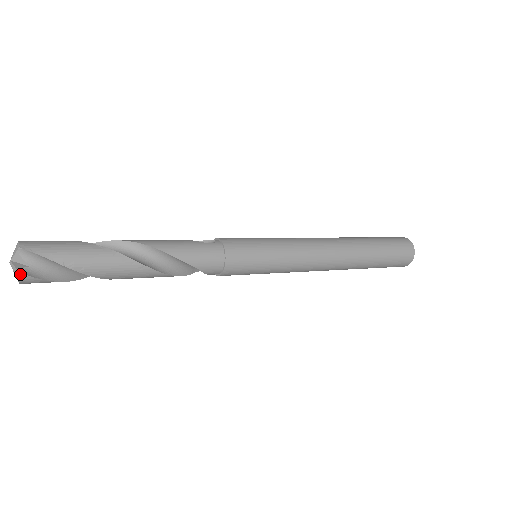
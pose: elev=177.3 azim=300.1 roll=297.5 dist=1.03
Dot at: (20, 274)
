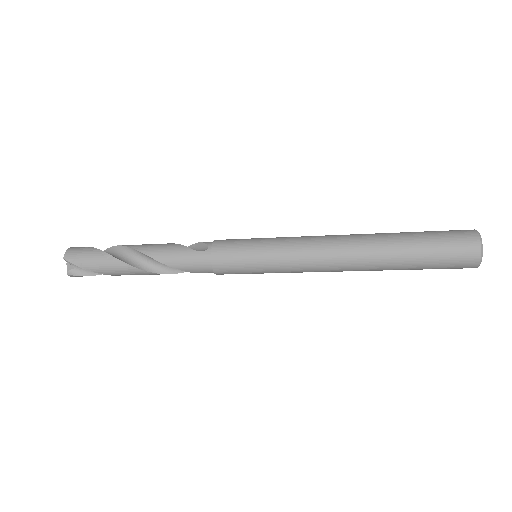
Dot at: (68, 275)
